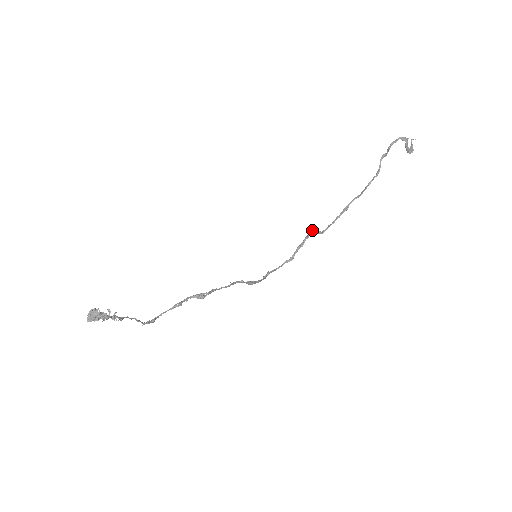
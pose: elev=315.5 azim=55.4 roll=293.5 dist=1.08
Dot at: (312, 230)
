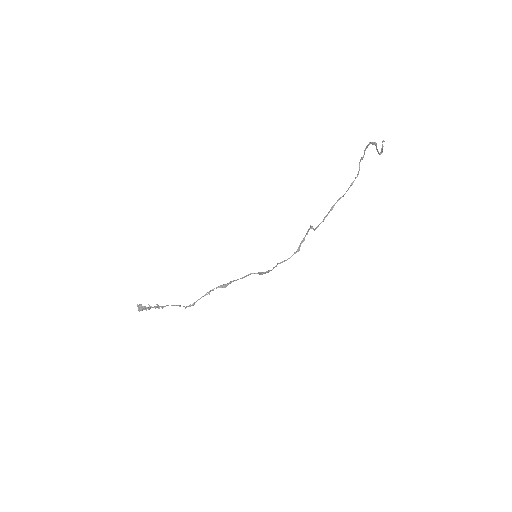
Dot at: (309, 228)
